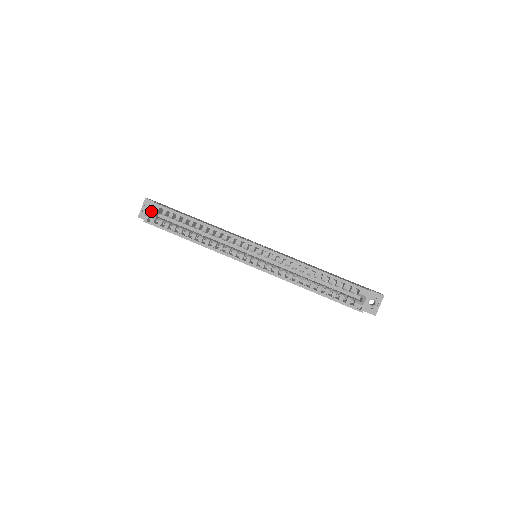
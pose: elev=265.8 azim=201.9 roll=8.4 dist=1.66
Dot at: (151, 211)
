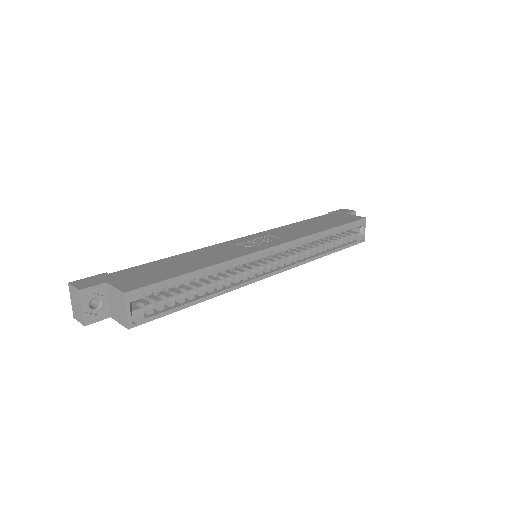
Dot at: (130, 306)
